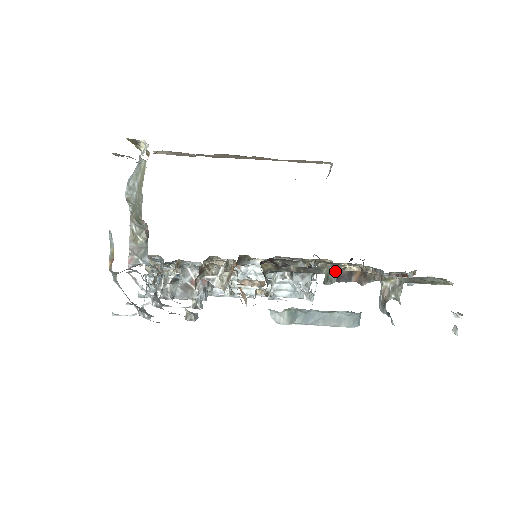
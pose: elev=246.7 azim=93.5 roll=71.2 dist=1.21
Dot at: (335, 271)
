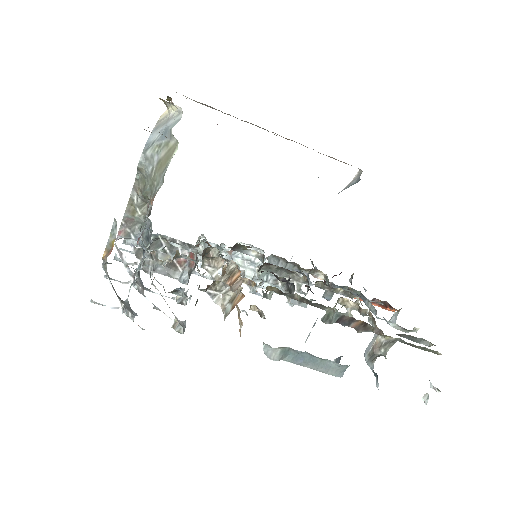
Dot at: (339, 314)
